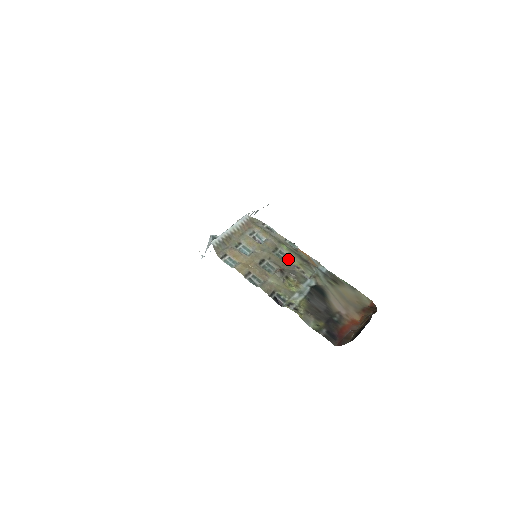
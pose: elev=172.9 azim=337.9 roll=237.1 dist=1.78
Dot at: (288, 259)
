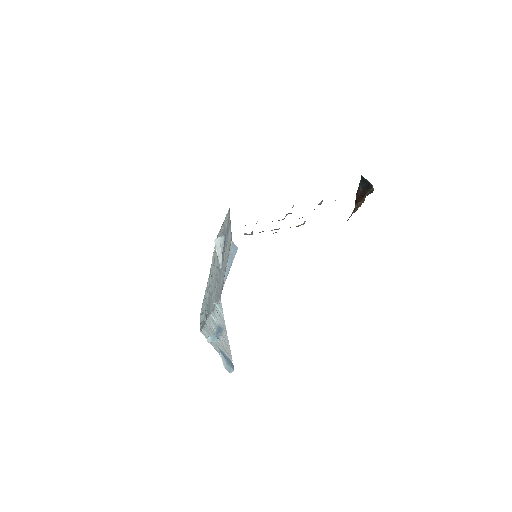
Dot at: occluded
